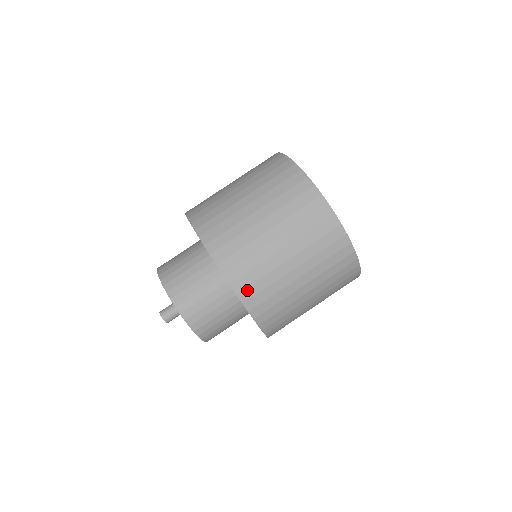
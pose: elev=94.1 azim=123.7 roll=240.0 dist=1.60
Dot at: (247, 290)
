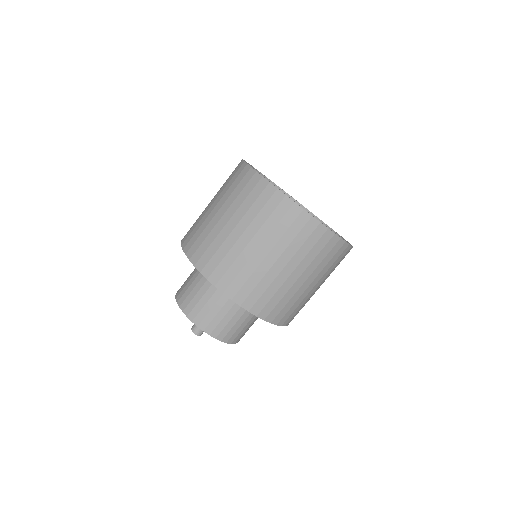
Dot at: occluded
